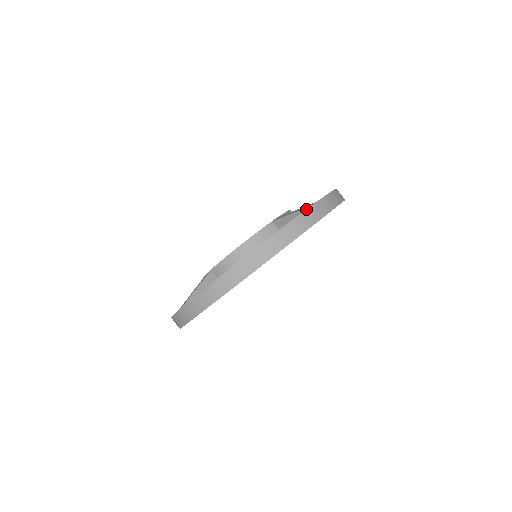
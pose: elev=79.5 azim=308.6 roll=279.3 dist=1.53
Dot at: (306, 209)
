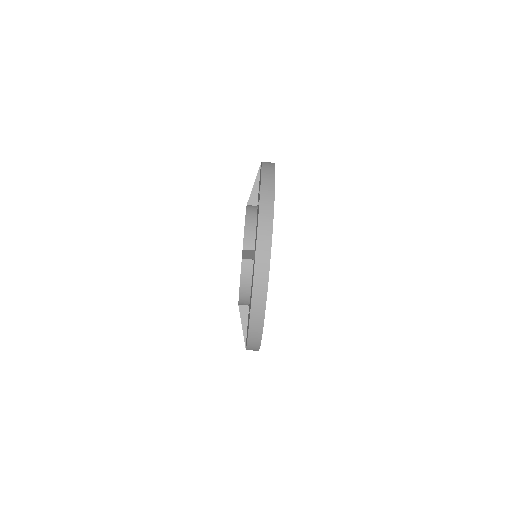
Dot at: (254, 266)
